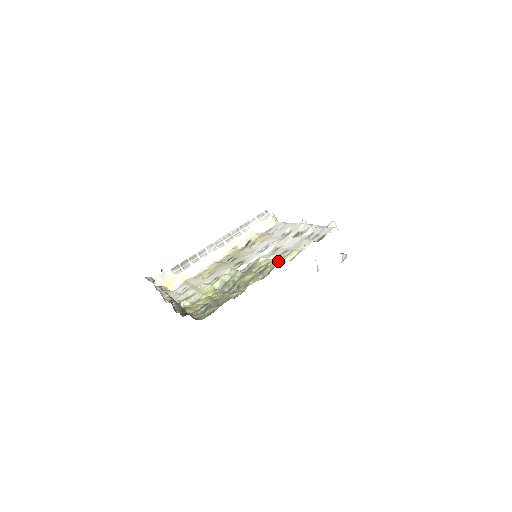
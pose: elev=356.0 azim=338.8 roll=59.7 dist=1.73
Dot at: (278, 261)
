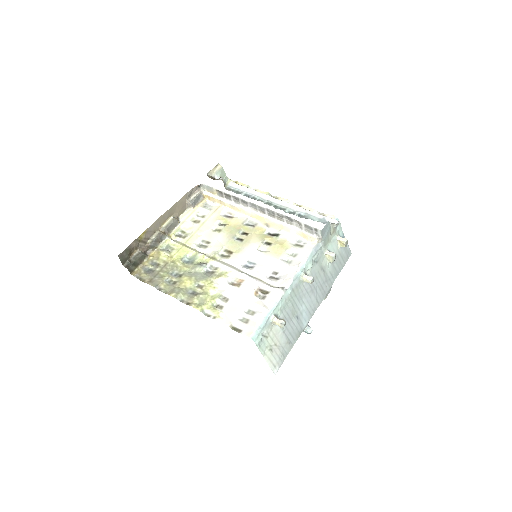
Dot at: (204, 303)
